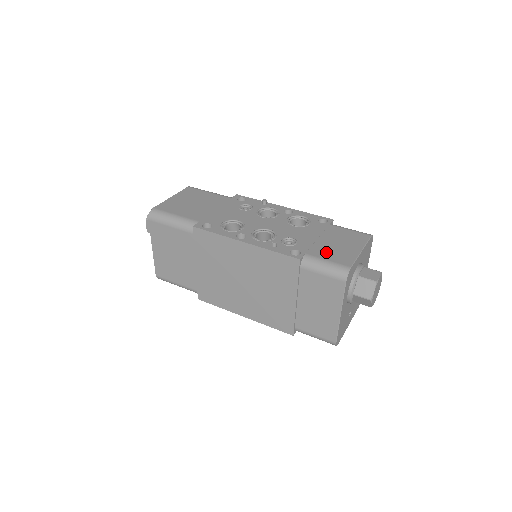
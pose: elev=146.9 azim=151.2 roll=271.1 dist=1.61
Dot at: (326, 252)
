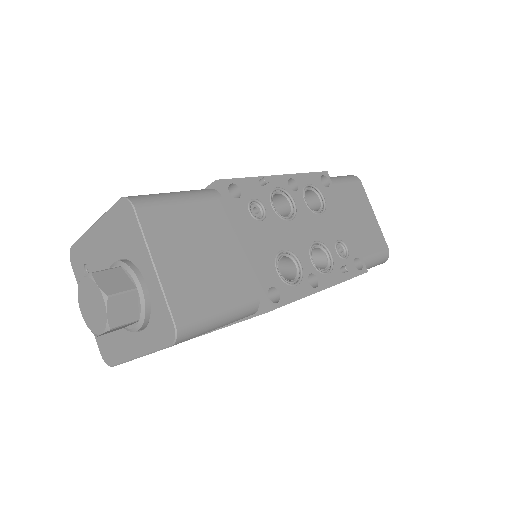
Dot at: (367, 241)
